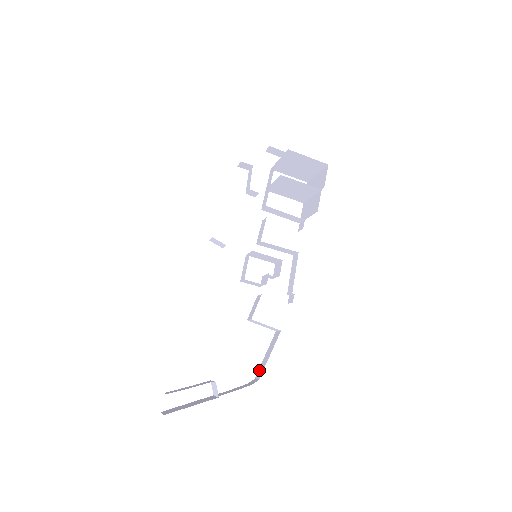
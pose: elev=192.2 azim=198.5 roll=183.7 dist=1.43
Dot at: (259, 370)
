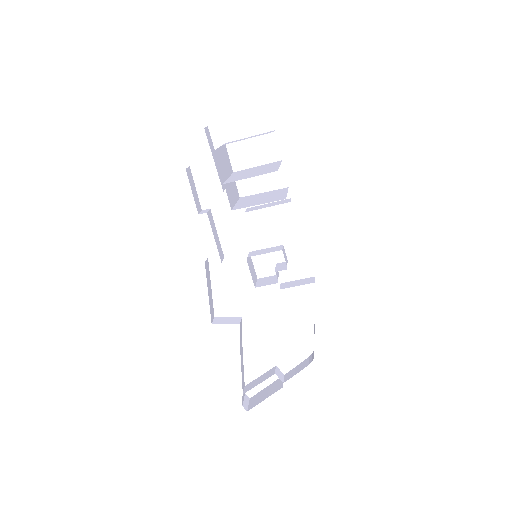
Dot at: occluded
